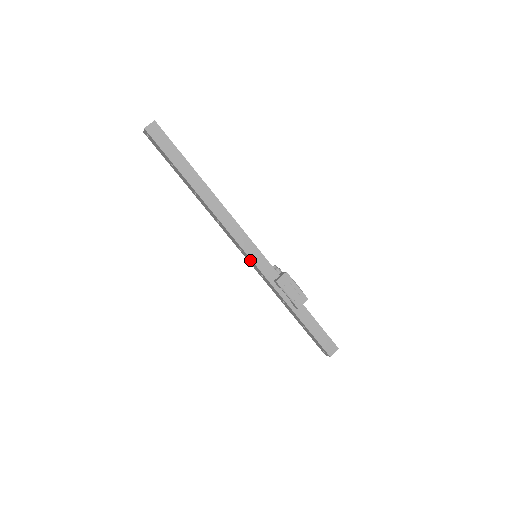
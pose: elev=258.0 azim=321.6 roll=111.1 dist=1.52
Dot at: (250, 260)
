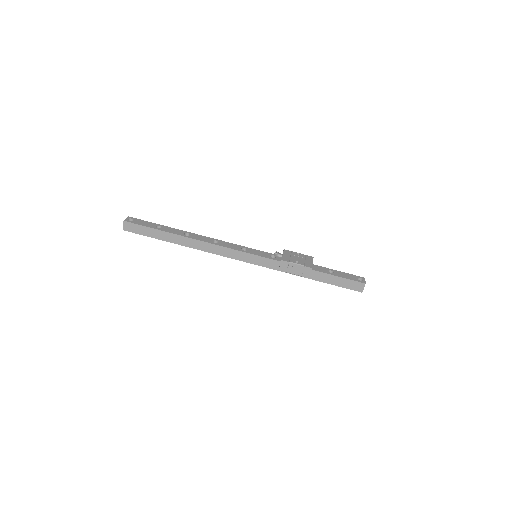
Dot at: (253, 262)
